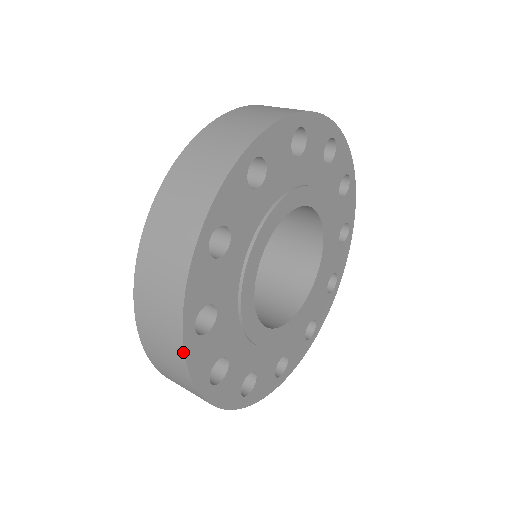
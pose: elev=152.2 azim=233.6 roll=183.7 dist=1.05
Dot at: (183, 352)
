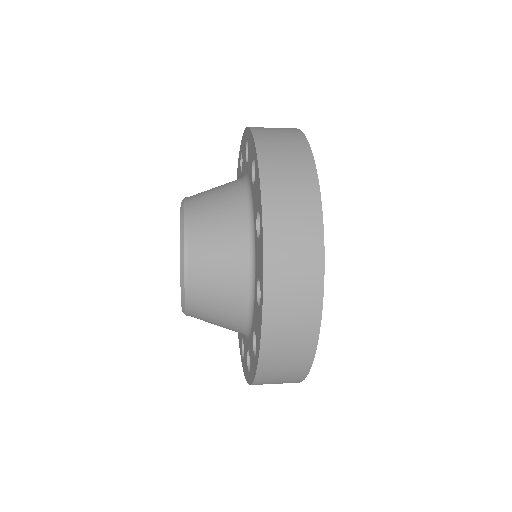
Dot at: (313, 161)
